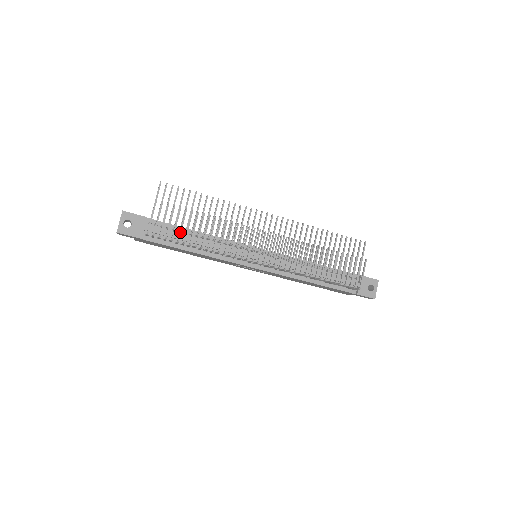
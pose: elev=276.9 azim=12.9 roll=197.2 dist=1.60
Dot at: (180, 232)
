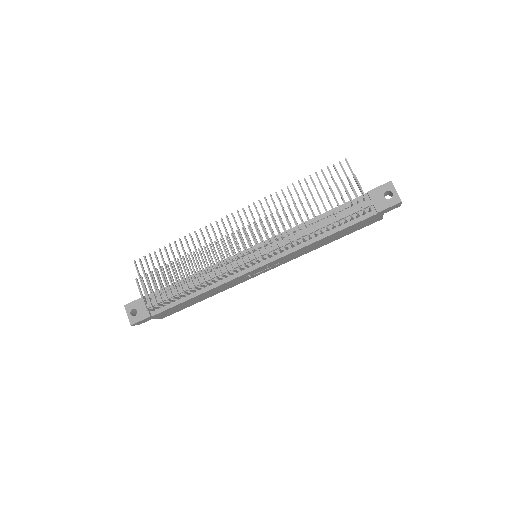
Dot at: (169, 289)
